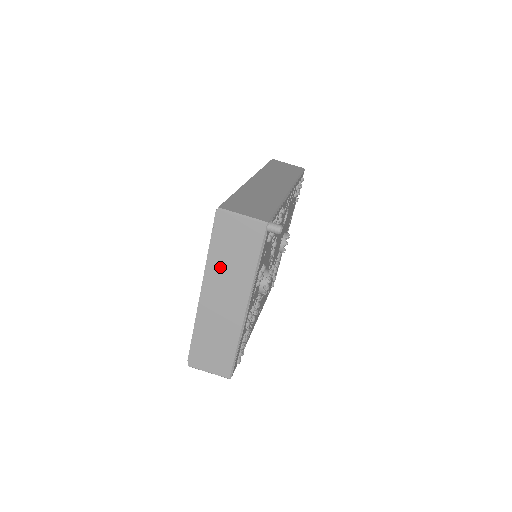
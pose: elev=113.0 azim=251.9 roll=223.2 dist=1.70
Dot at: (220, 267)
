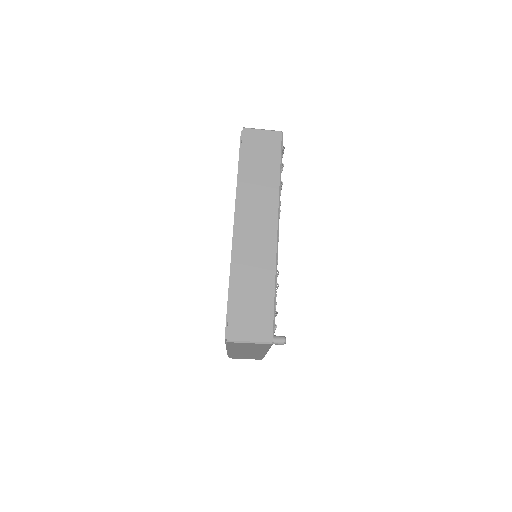
Dot at: occluded
